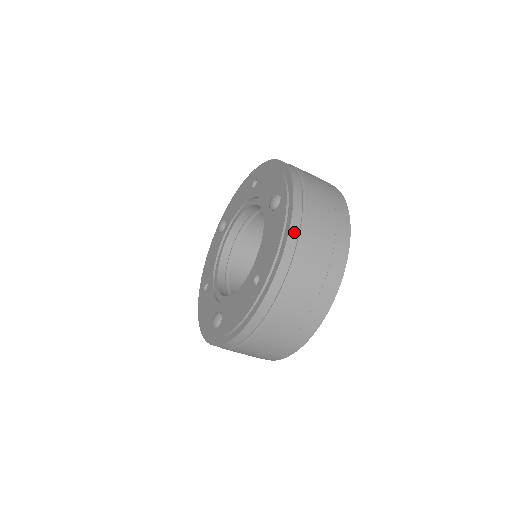
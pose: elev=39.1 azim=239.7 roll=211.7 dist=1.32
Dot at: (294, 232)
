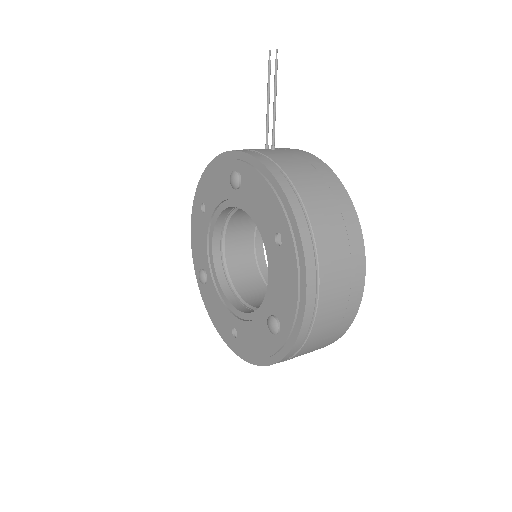
Dot at: occluded
